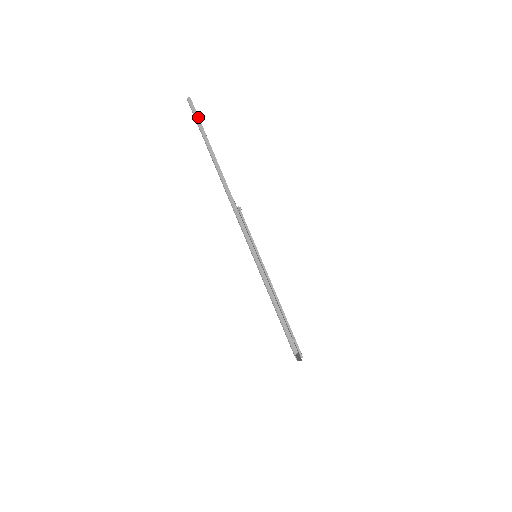
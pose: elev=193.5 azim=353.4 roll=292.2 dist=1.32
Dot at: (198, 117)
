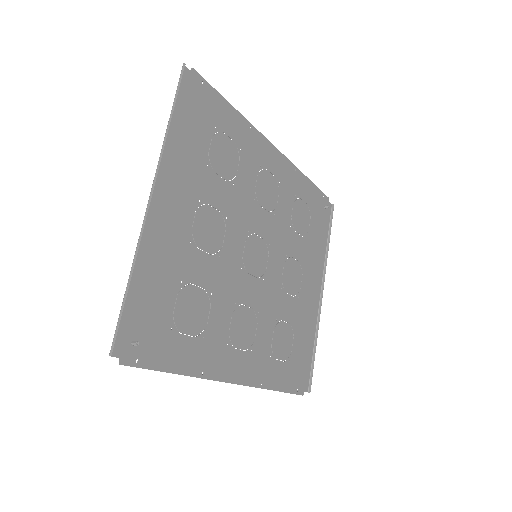
Dot at: (179, 85)
